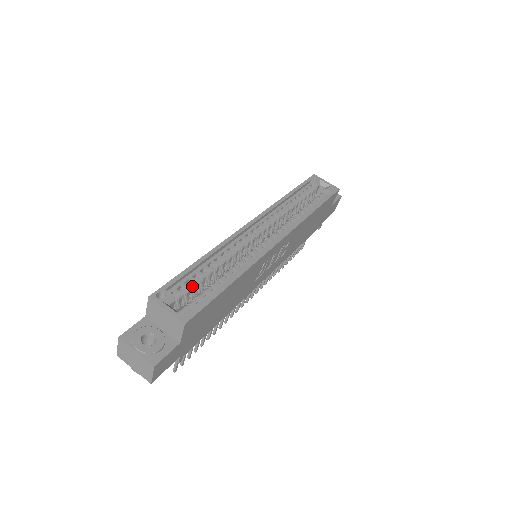
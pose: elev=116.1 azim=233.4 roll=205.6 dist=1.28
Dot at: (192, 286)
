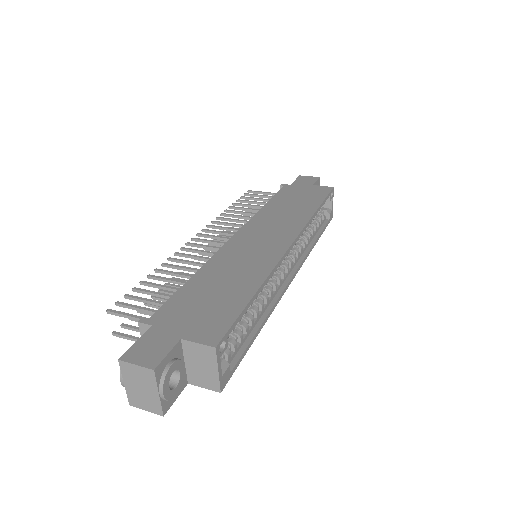
Dot at: occluded
